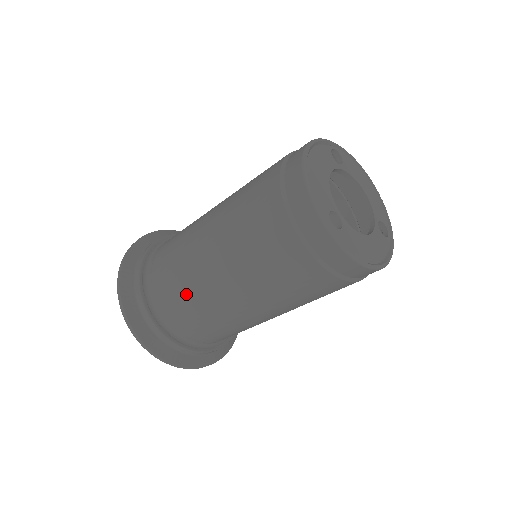
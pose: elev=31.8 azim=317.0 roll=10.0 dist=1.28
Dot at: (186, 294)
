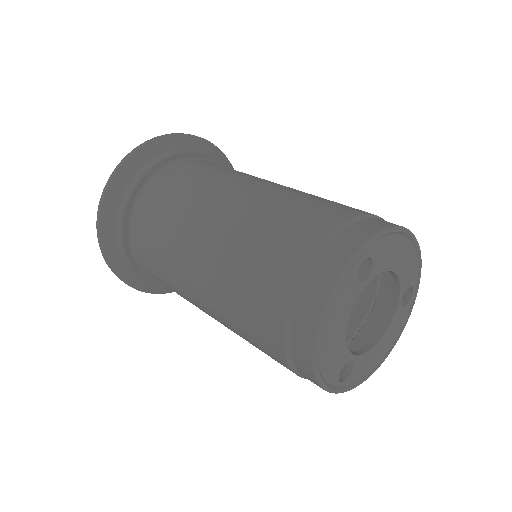
Dot at: occluded
